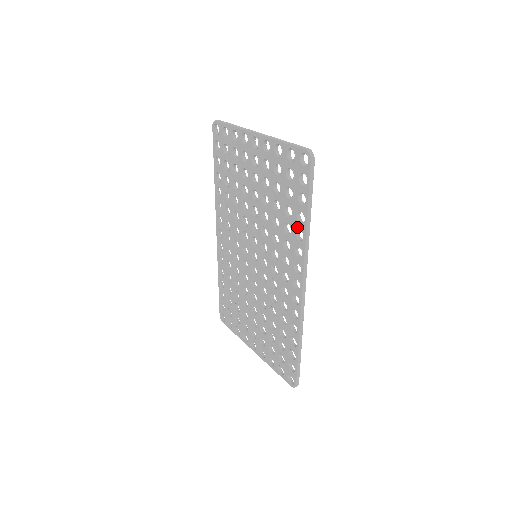
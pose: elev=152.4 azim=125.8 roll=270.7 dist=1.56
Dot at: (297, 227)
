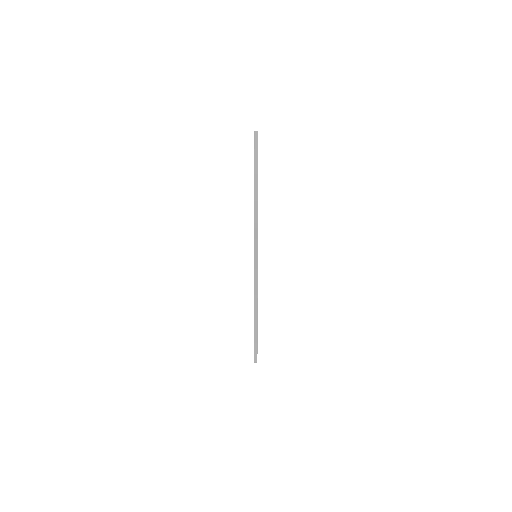
Dot at: occluded
